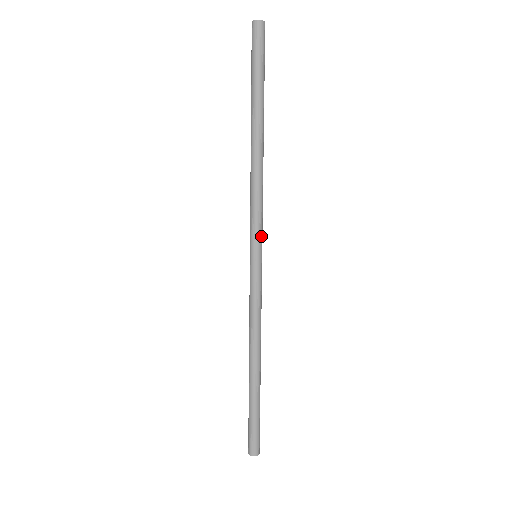
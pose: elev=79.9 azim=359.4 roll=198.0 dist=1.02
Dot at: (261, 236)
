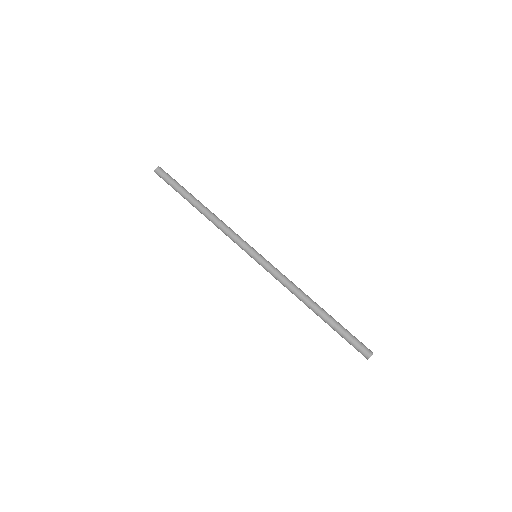
Dot at: (248, 245)
